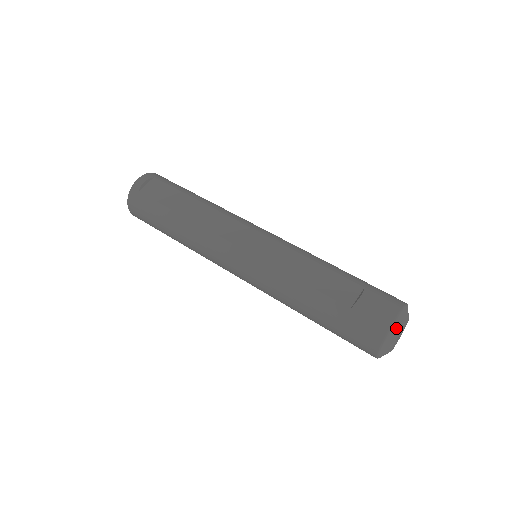
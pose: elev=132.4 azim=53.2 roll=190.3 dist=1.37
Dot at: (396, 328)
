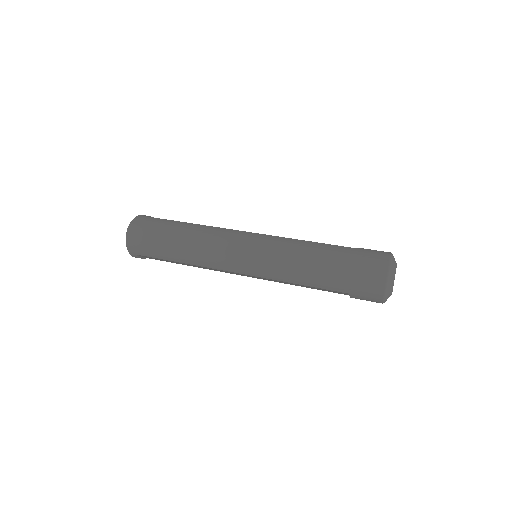
Dot at: (394, 258)
